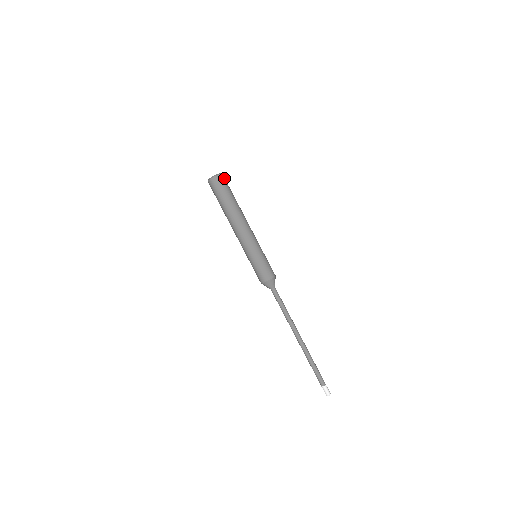
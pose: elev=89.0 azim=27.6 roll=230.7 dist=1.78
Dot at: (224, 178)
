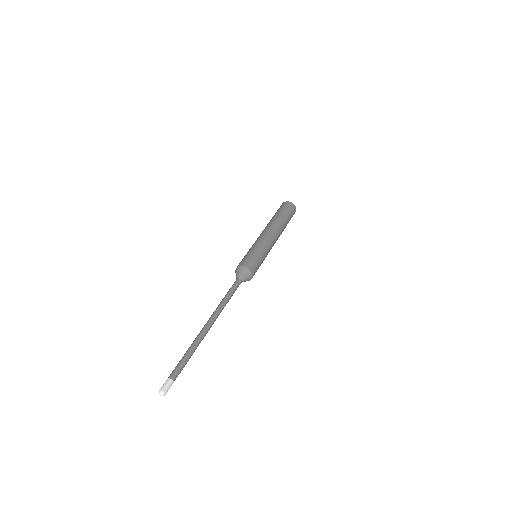
Dot at: (290, 205)
